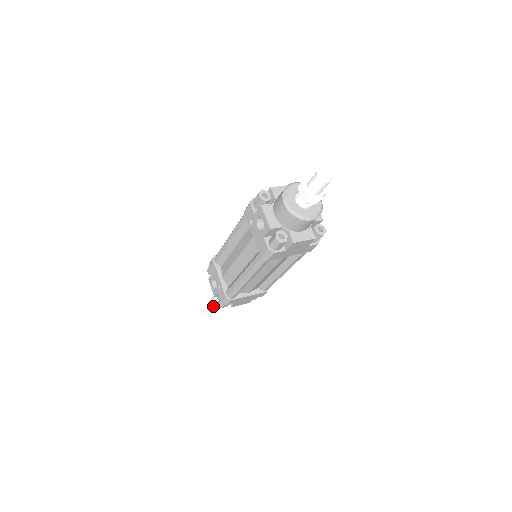
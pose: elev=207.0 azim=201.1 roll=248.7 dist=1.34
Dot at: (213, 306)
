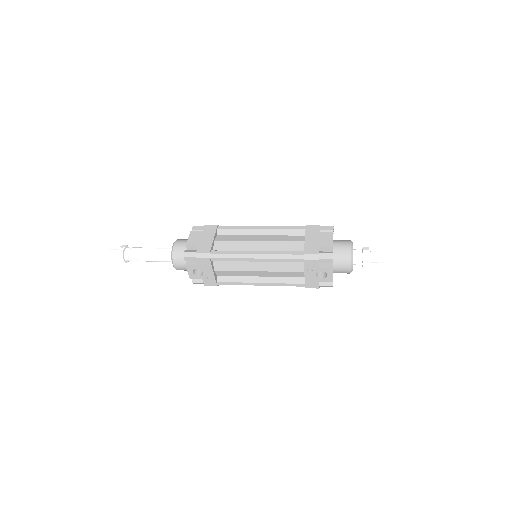
Dot at: occluded
